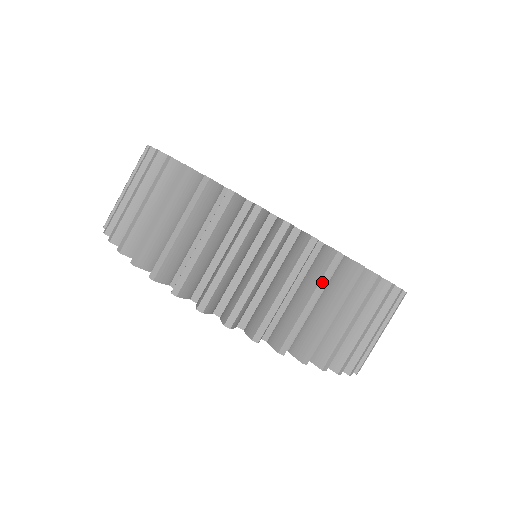
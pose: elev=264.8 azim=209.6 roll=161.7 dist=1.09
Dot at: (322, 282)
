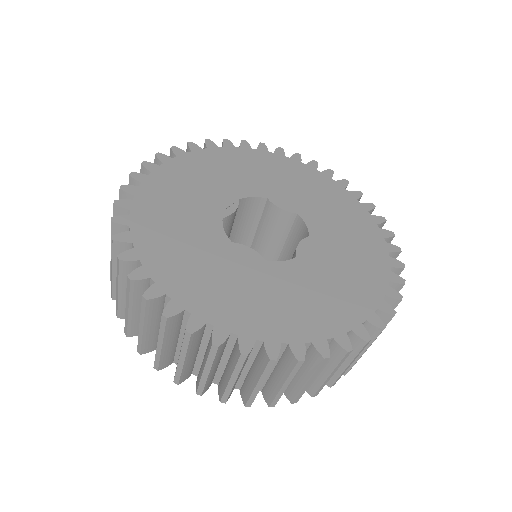
Dot at: occluded
